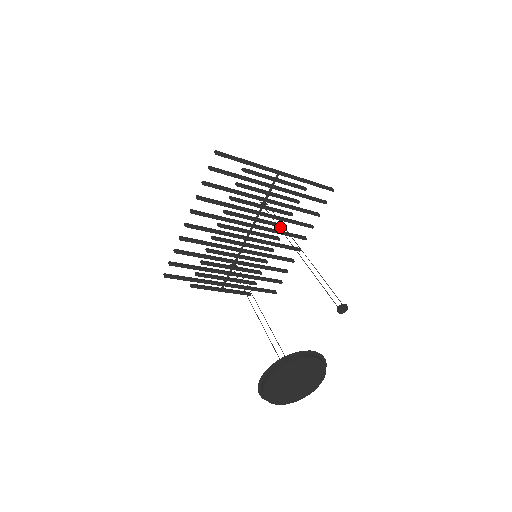
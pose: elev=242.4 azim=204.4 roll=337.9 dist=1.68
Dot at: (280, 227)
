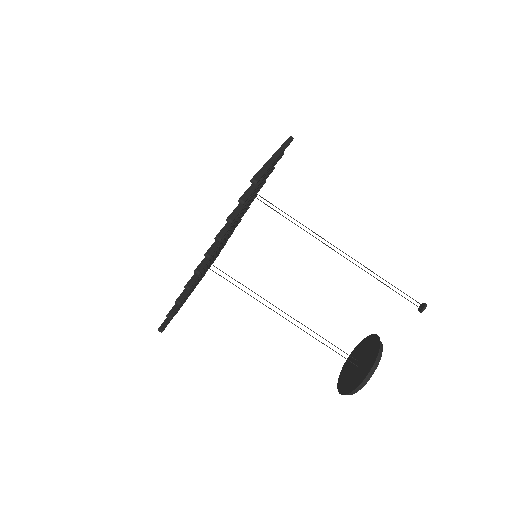
Dot at: occluded
